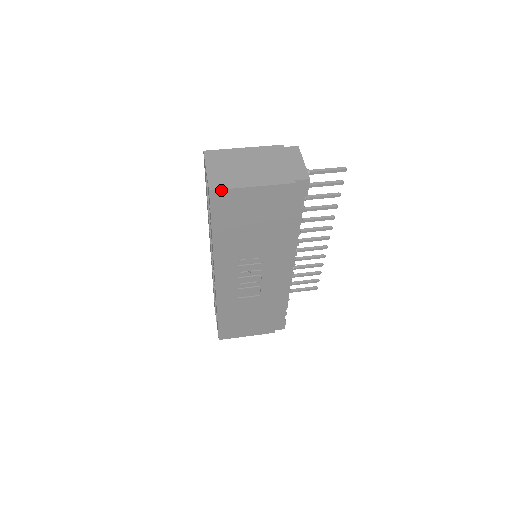
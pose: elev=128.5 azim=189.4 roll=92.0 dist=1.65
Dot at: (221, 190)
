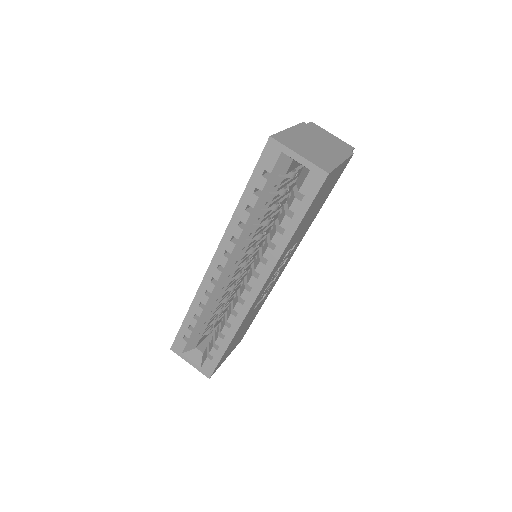
Dot at: (332, 171)
